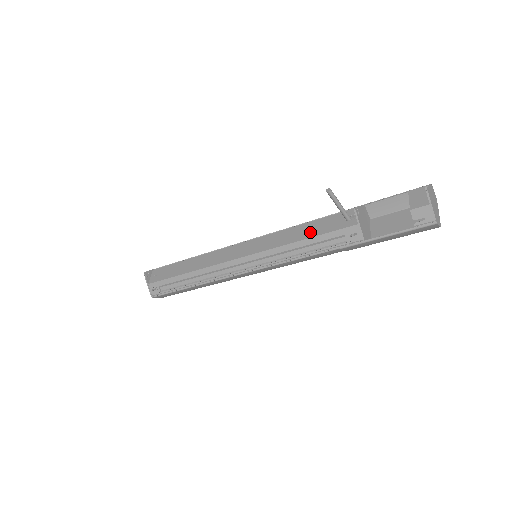
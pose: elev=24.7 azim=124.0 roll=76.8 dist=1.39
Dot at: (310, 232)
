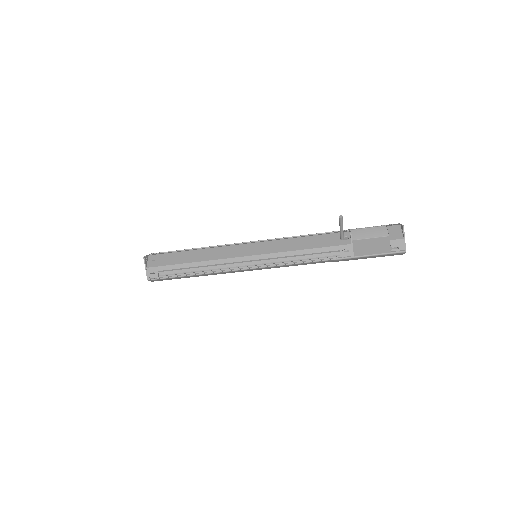
Dot at: (311, 244)
